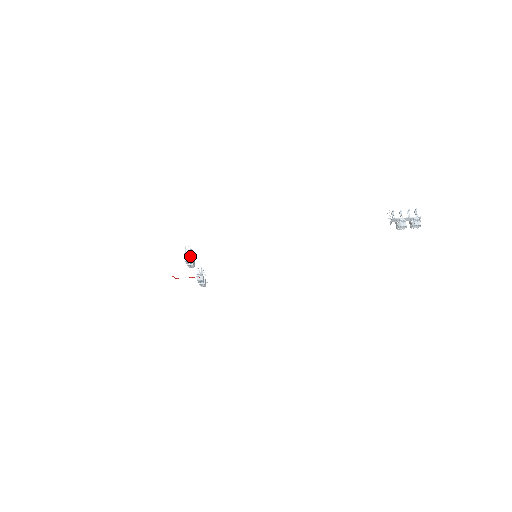
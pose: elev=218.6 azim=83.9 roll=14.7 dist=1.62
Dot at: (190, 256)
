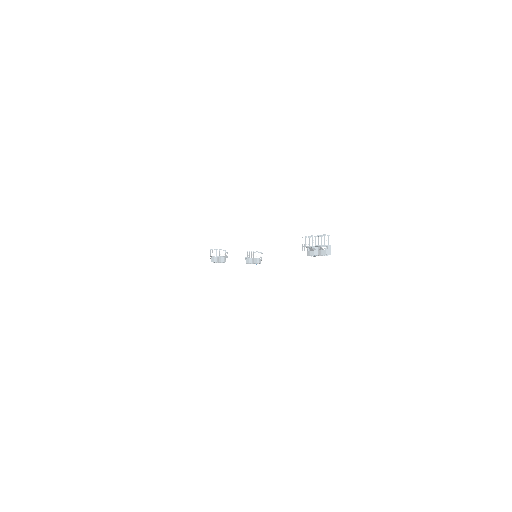
Dot at: (213, 258)
